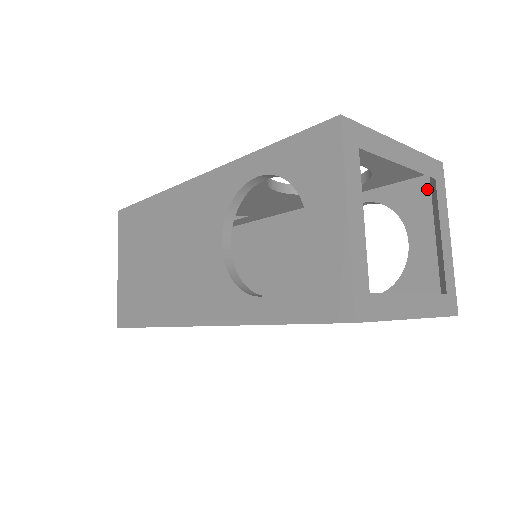
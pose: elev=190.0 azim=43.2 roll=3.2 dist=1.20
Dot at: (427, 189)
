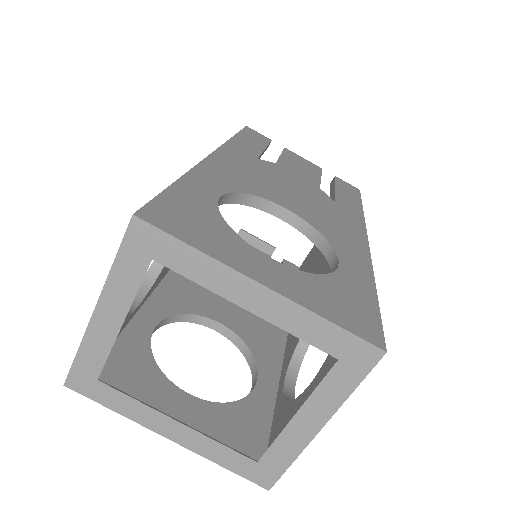
Dot at: occluded
